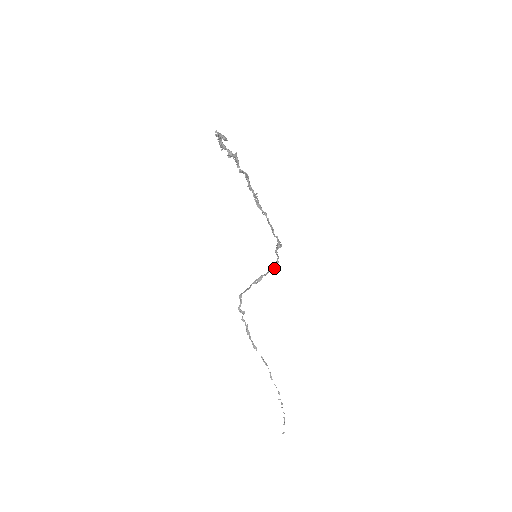
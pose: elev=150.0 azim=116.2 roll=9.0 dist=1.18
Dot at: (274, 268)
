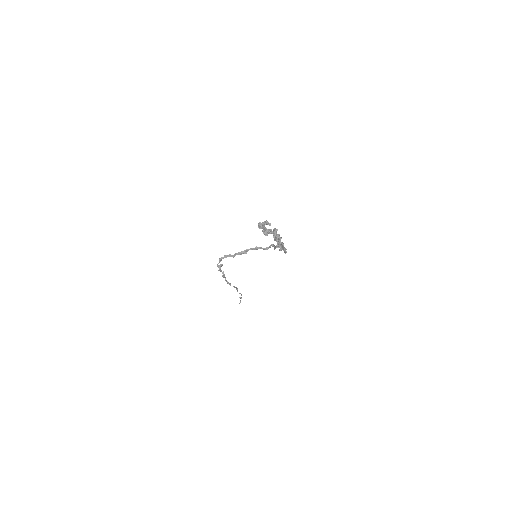
Dot at: (266, 249)
